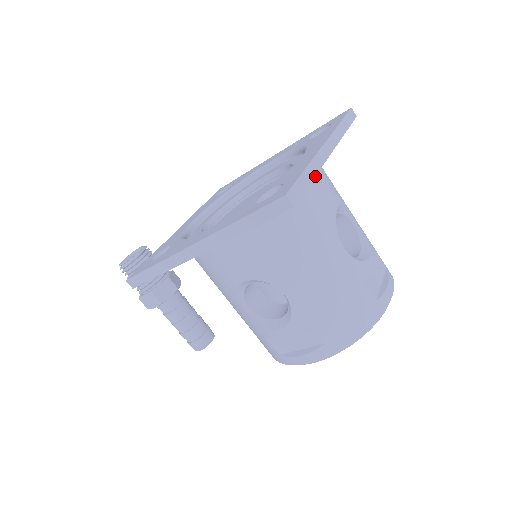
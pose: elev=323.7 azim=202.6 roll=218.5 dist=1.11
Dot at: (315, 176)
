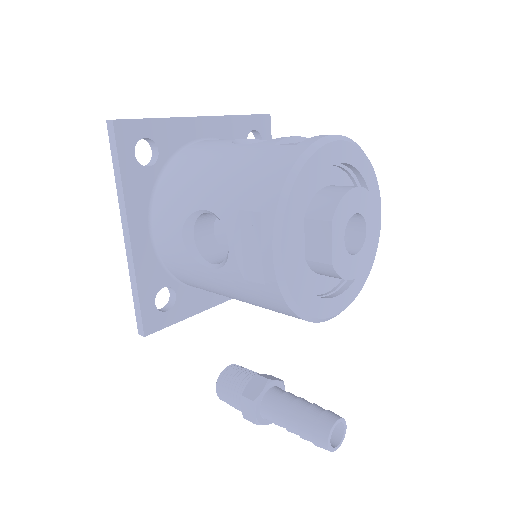
Dot at: (210, 140)
